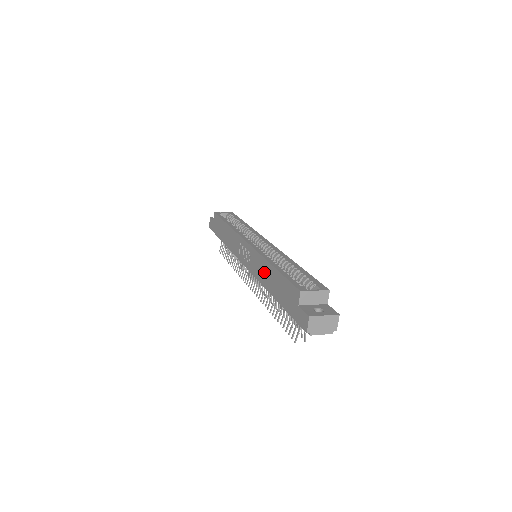
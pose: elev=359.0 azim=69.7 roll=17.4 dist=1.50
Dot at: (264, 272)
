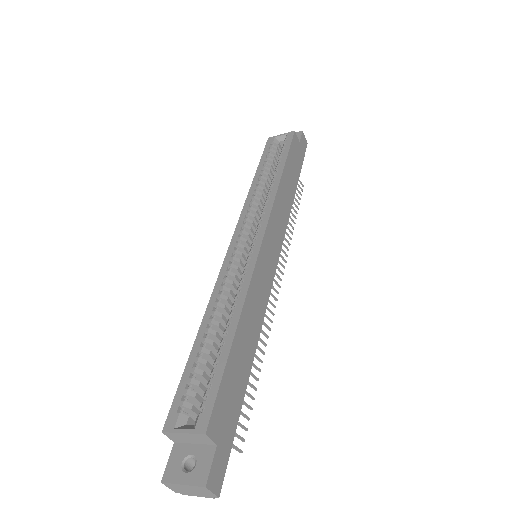
Dot at: occluded
